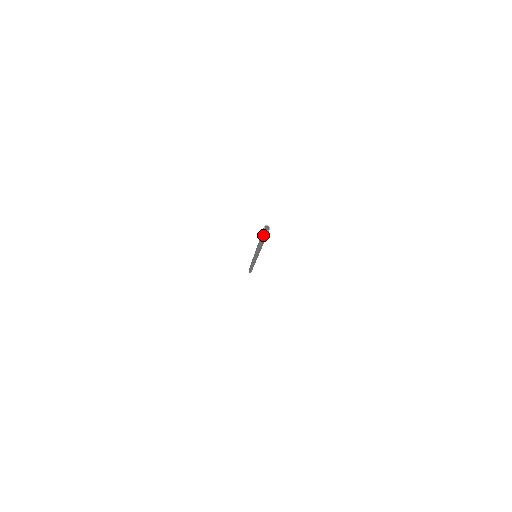
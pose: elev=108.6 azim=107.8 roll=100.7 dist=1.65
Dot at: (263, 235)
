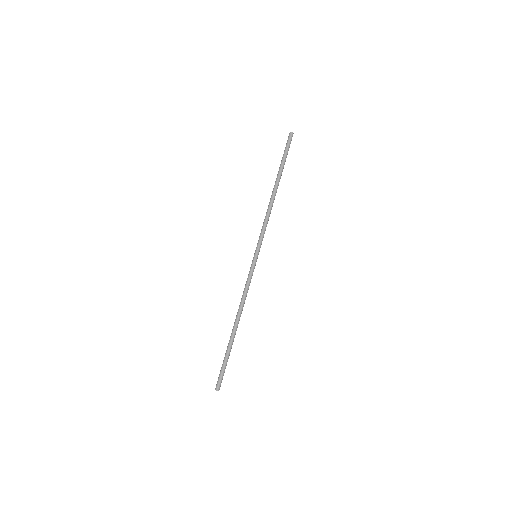
Dot at: (285, 148)
